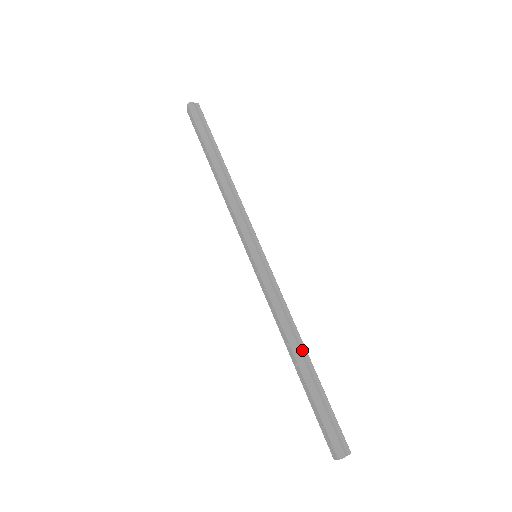
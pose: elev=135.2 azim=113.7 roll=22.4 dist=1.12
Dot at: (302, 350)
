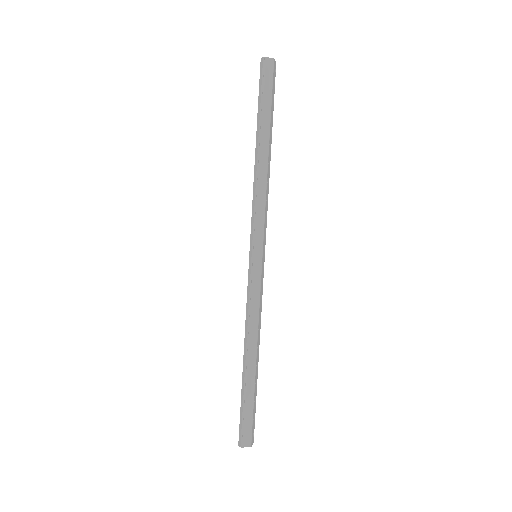
Dot at: (252, 356)
